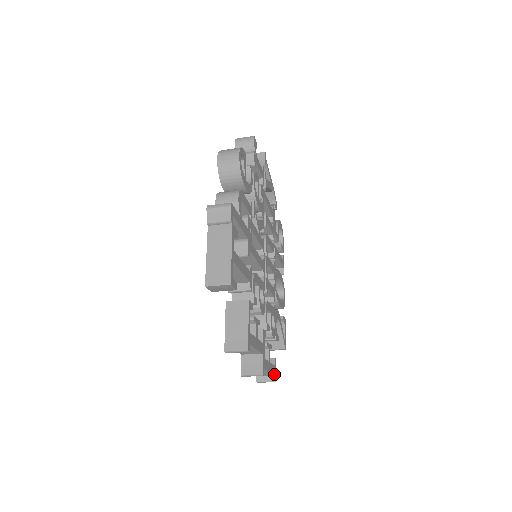
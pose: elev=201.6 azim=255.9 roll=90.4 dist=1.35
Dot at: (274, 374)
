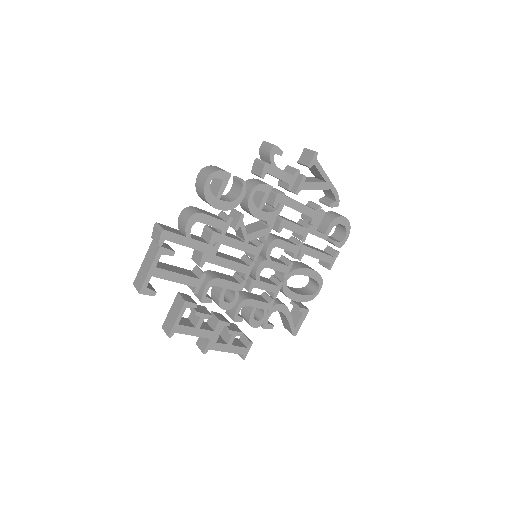
Dot at: (241, 353)
